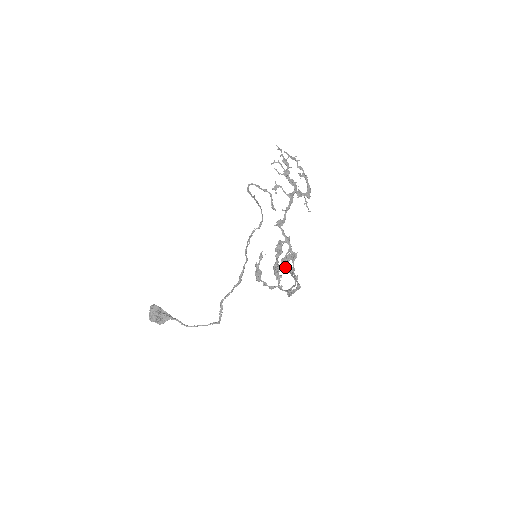
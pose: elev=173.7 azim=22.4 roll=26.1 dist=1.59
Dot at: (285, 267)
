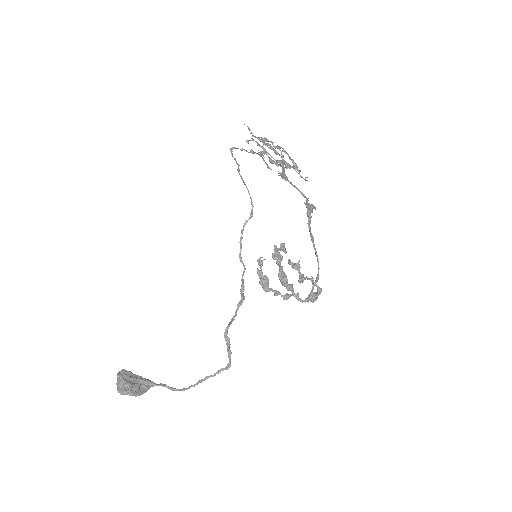
Dot at: (309, 221)
